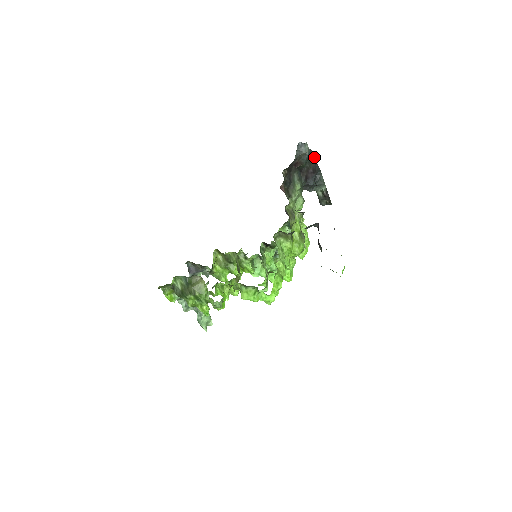
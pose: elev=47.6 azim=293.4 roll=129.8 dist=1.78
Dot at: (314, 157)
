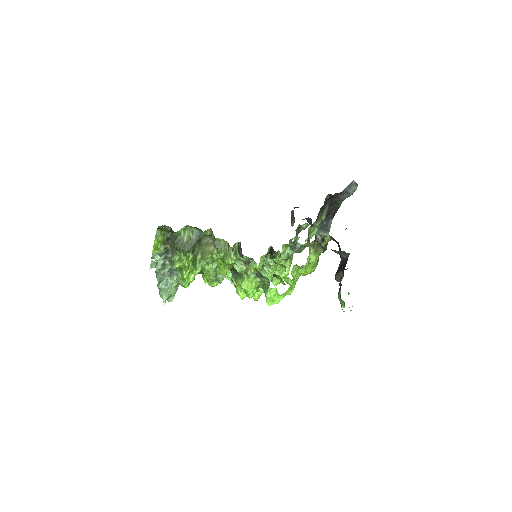
Dot at: (341, 203)
